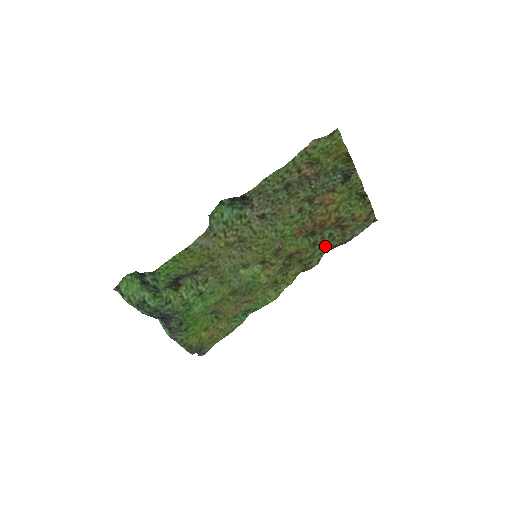
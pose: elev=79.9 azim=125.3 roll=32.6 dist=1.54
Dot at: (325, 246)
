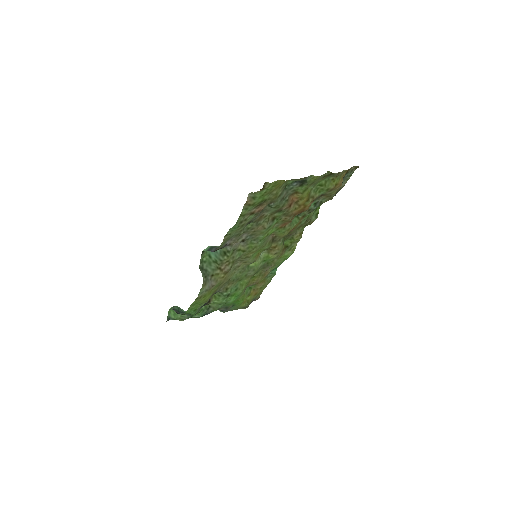
Dot at: occluded
